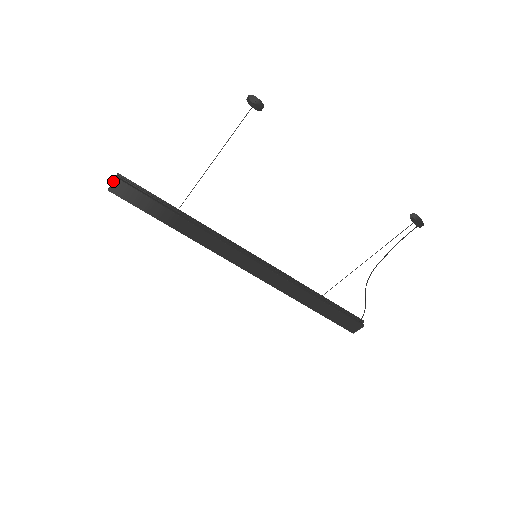
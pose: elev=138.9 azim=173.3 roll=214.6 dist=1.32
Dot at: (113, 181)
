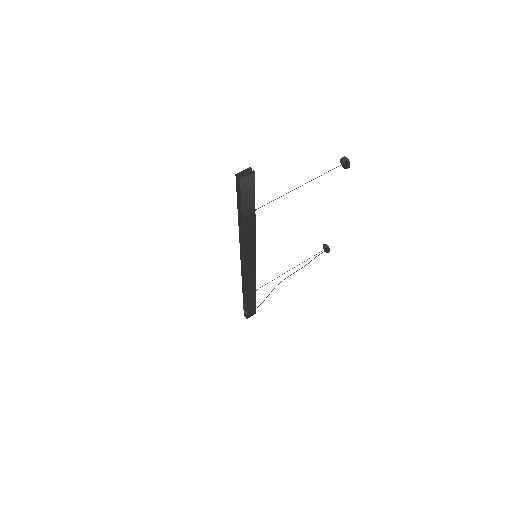
Dot at: (251, 174)
